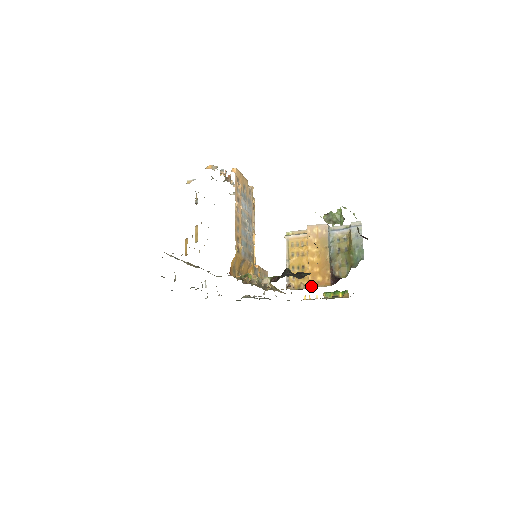
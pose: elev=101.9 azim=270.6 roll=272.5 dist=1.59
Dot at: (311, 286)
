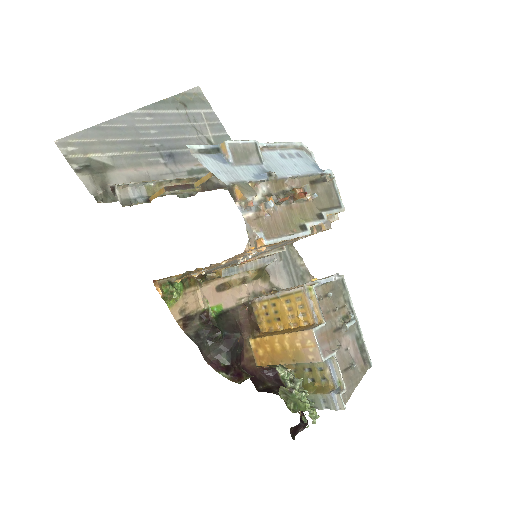
Dot at: (250, 342)
